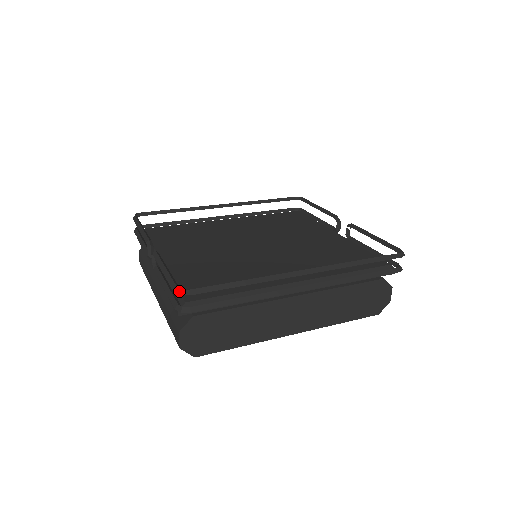
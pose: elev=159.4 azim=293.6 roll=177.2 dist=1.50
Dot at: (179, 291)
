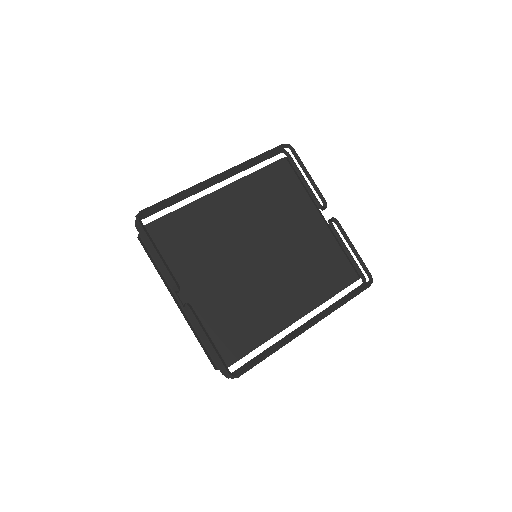
Dot at: (231, 377)
